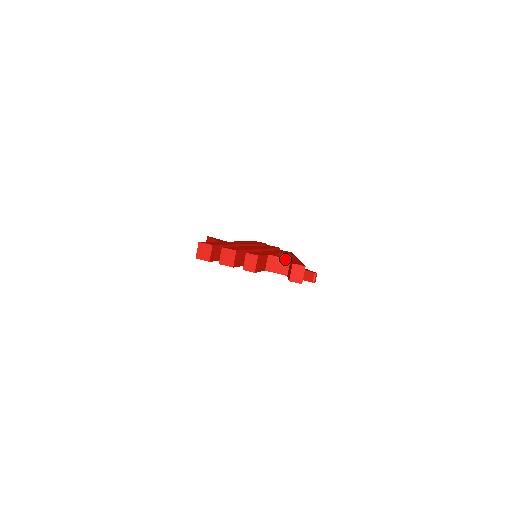
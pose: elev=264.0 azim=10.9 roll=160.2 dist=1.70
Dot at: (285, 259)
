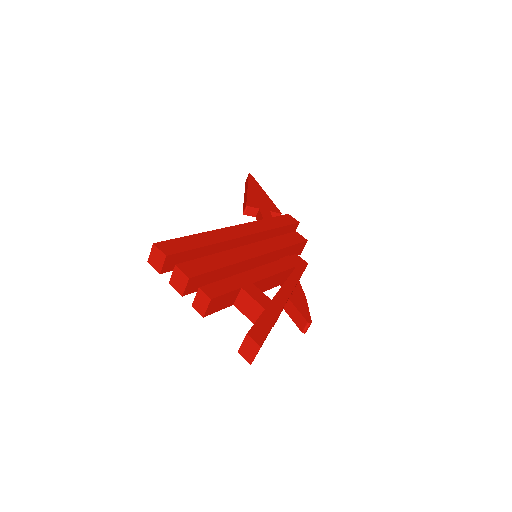
Dot at: (259, 305)
